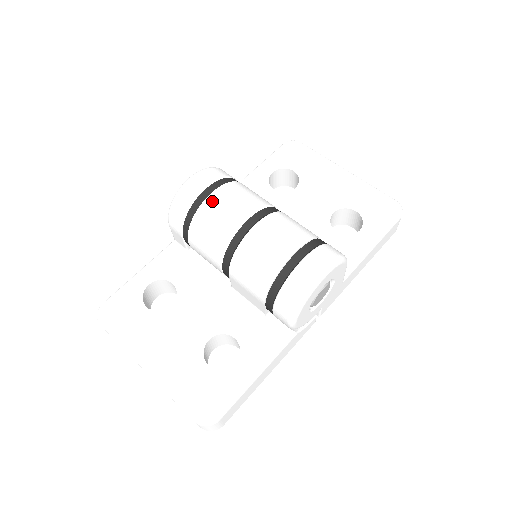
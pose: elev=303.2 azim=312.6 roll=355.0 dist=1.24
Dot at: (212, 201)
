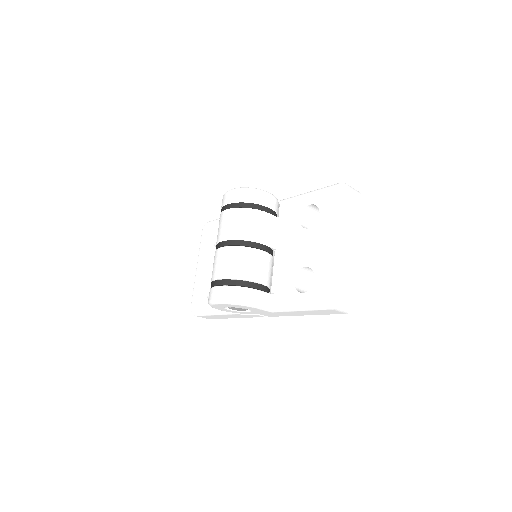
Dot at: (223, 215)
